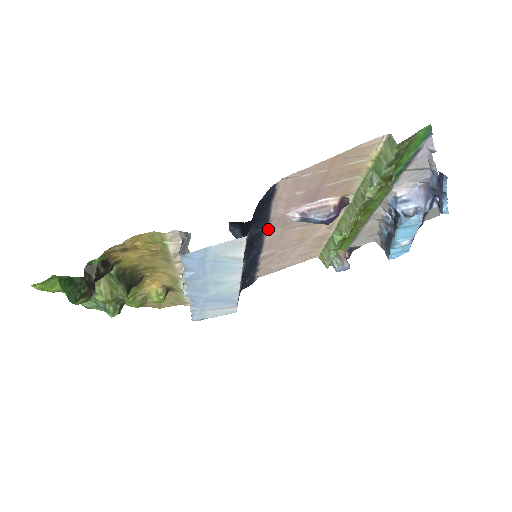
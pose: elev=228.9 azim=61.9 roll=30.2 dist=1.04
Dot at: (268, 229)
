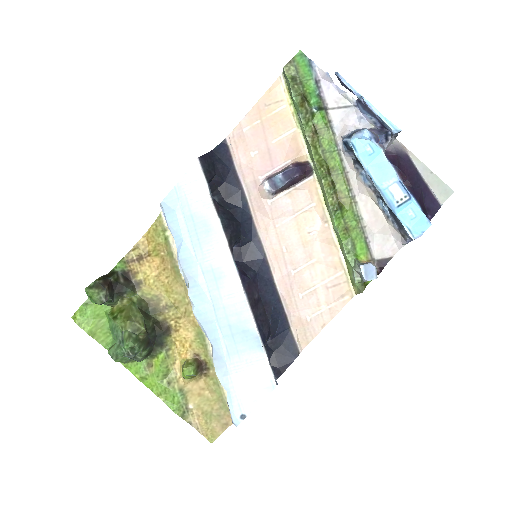
Dot at: (256, 219)
